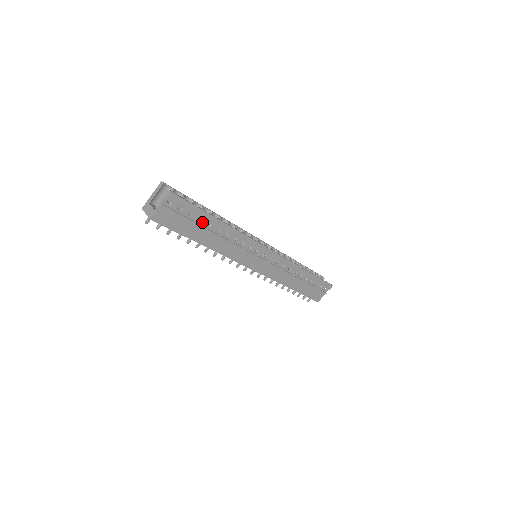
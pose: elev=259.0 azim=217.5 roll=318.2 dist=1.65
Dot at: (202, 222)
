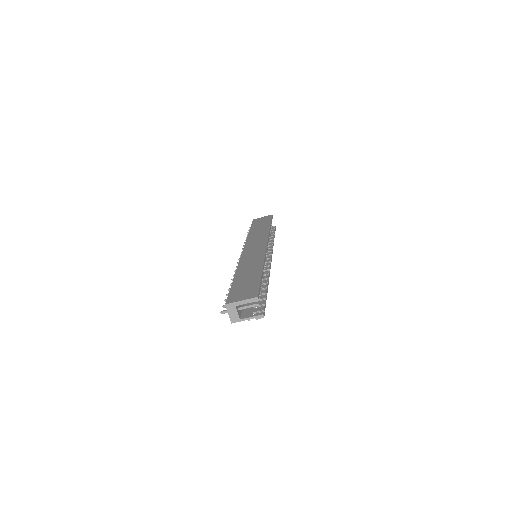
Dot at: occluded
